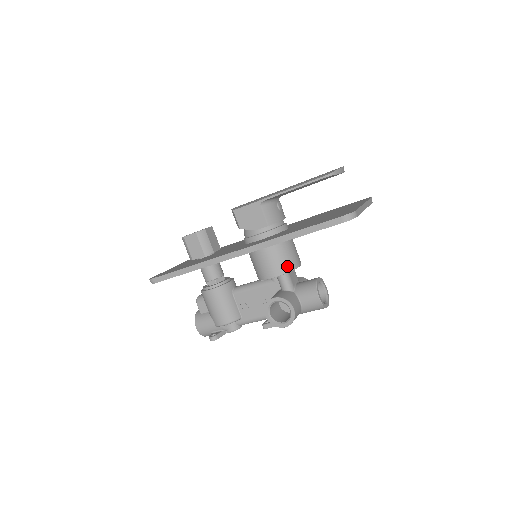
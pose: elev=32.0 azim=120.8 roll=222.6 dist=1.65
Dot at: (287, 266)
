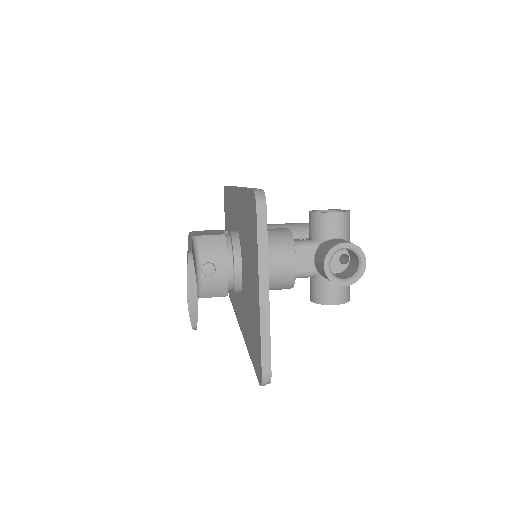
Dot at: (286, 285)
